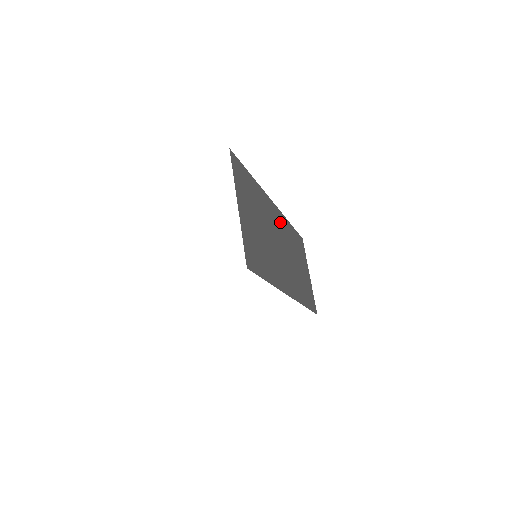
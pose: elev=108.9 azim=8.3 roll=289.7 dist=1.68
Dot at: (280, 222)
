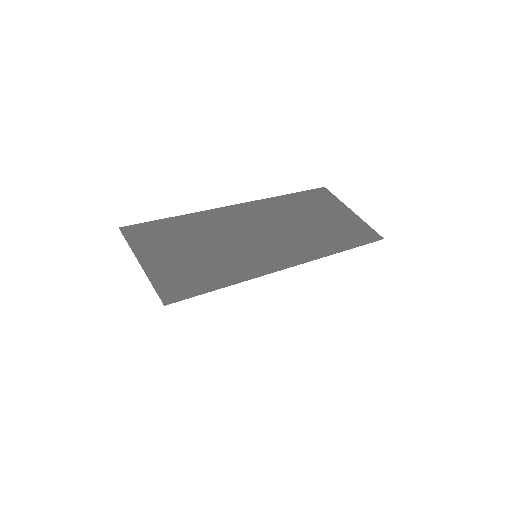
Dot at: (253, 212)
